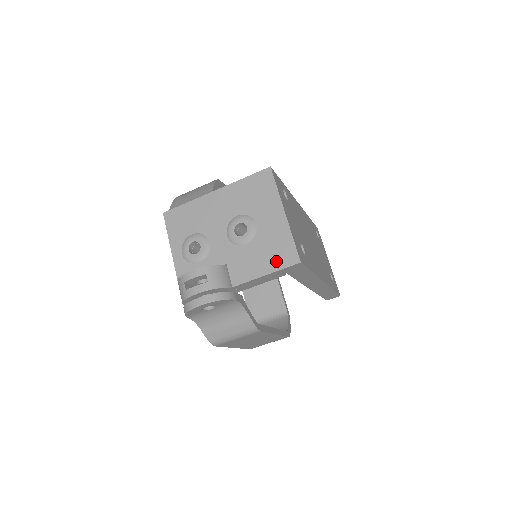
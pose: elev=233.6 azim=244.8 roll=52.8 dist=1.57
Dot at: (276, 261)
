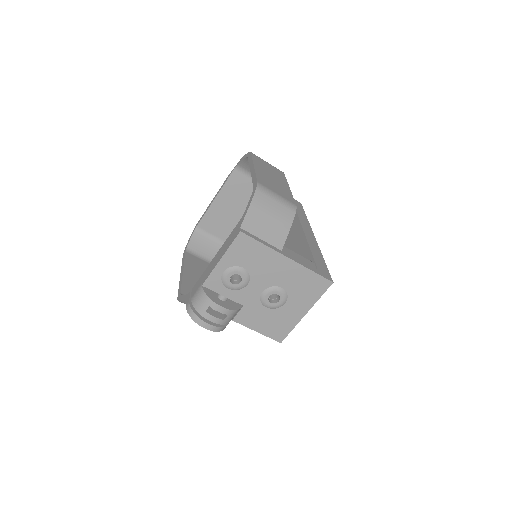
Dot at: (271, 331)
